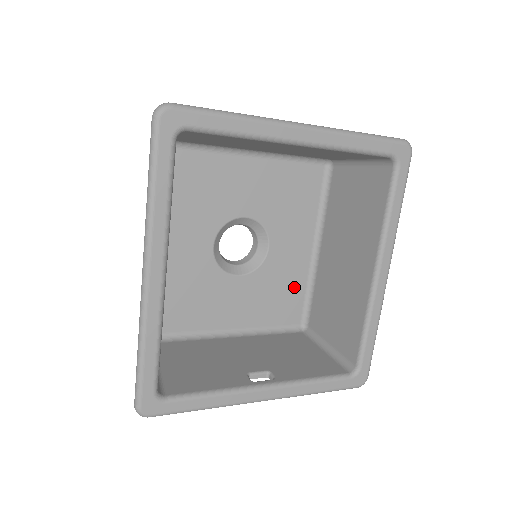
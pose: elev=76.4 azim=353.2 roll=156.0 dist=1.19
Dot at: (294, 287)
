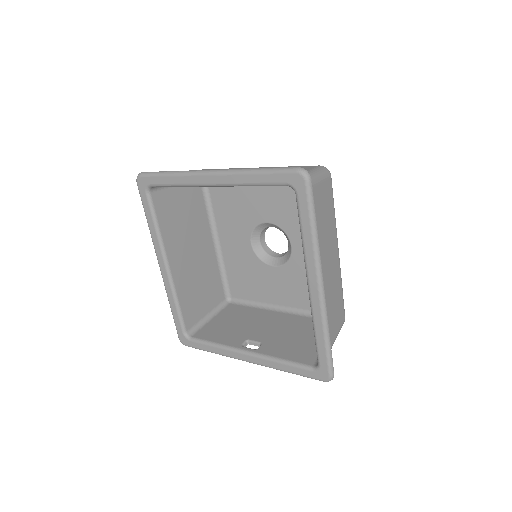
Dot at: occluded
